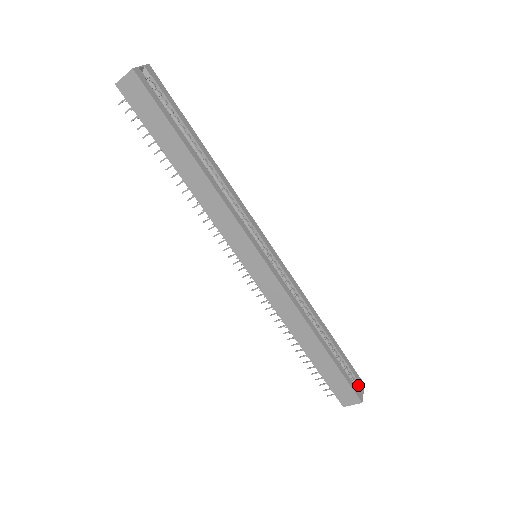
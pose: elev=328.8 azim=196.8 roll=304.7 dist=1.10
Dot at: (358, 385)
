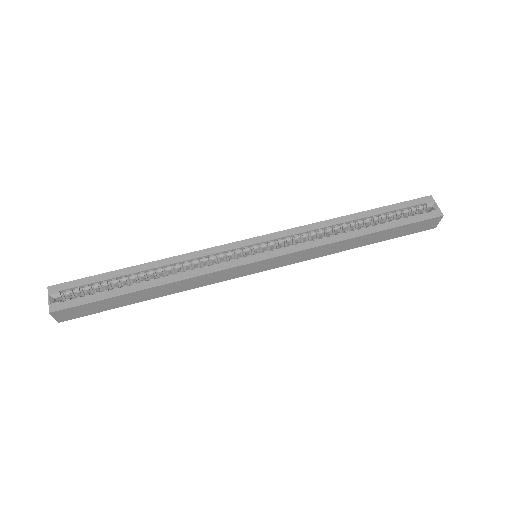
Dot at: (427, 206)
